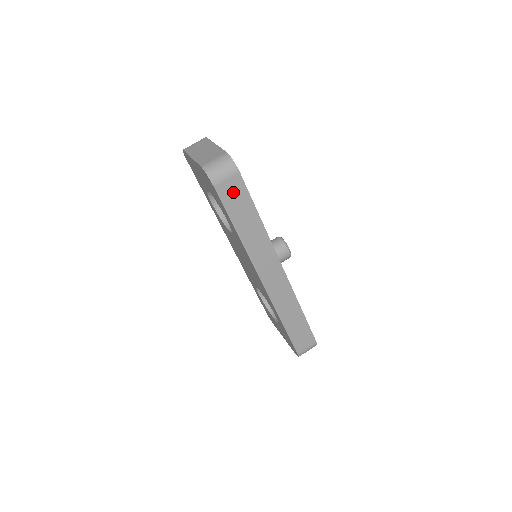
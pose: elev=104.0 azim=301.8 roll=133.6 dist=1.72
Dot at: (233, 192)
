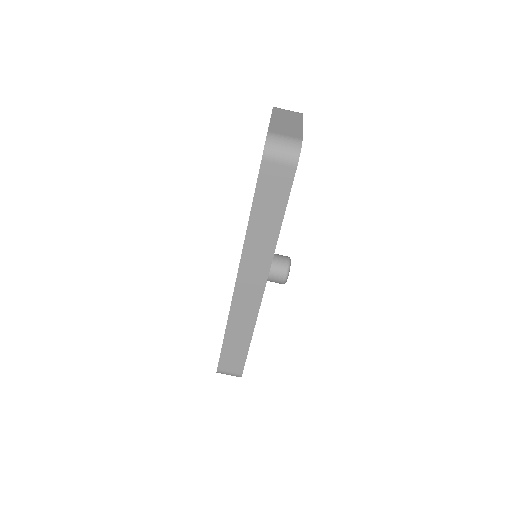
Dot at: (276, 180)
